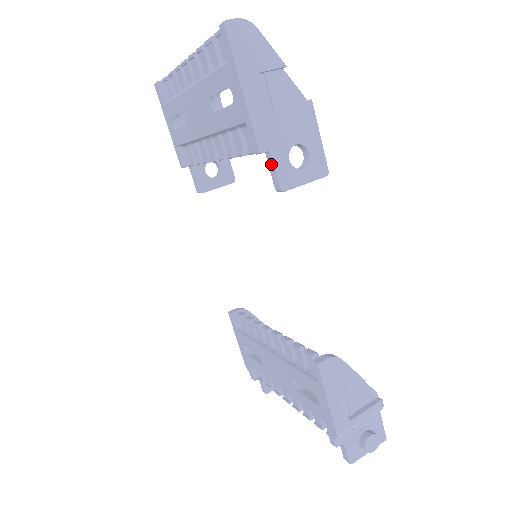
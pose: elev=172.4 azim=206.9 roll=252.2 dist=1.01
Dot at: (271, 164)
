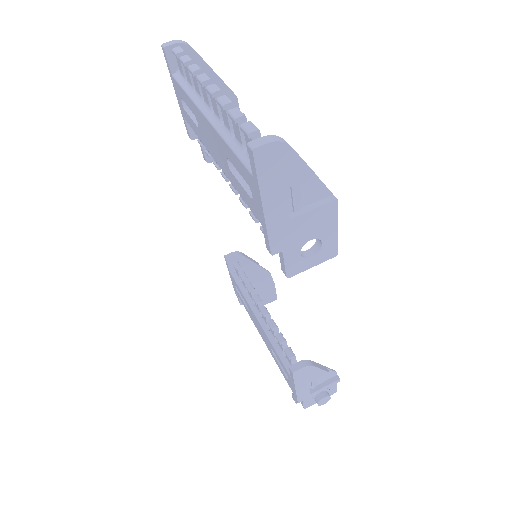
Dot at: (281, 257)
